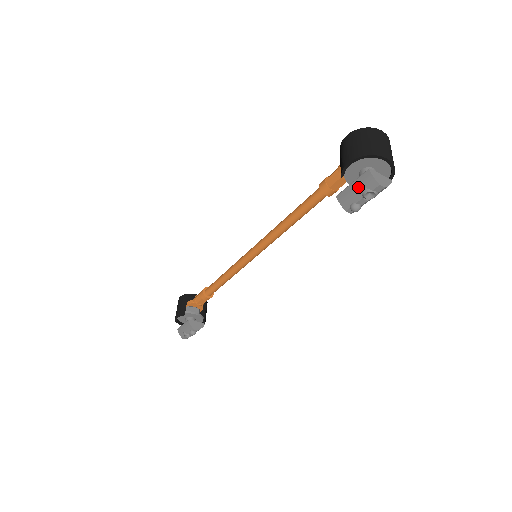
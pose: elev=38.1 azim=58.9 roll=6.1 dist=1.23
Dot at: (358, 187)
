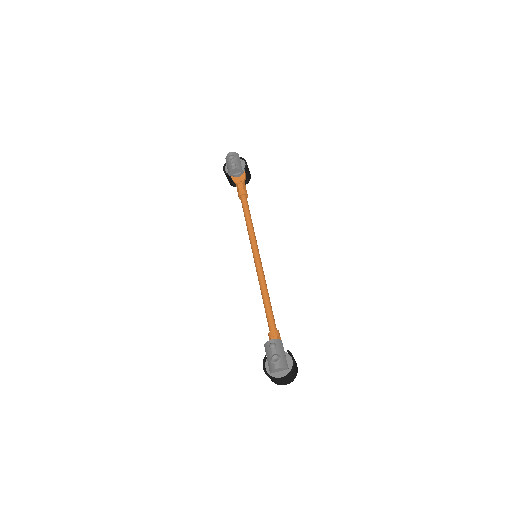
Dot at: (228, 163)
